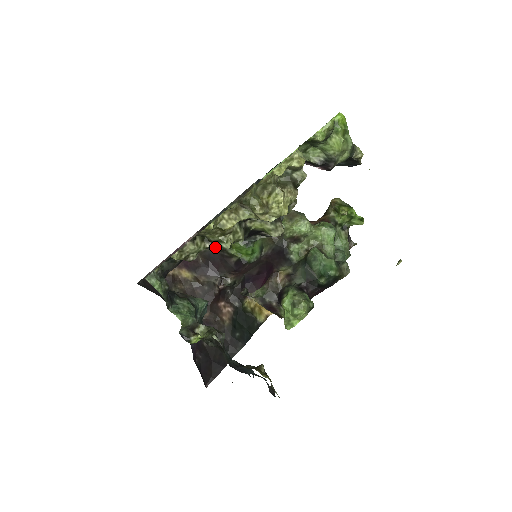
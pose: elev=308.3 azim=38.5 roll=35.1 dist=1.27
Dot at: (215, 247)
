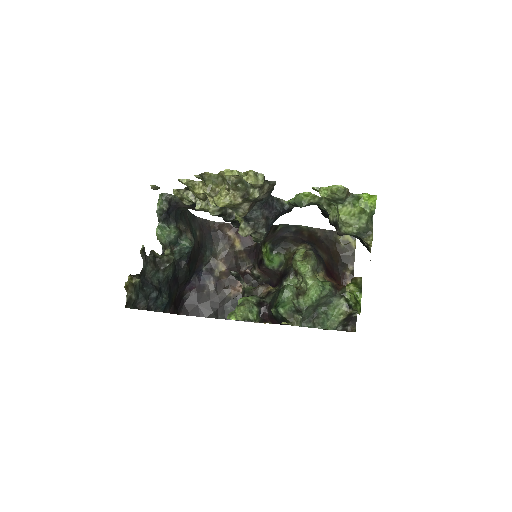
Dot at: occluded
